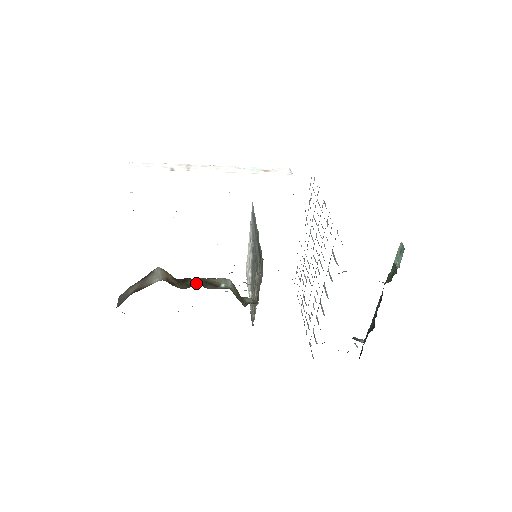
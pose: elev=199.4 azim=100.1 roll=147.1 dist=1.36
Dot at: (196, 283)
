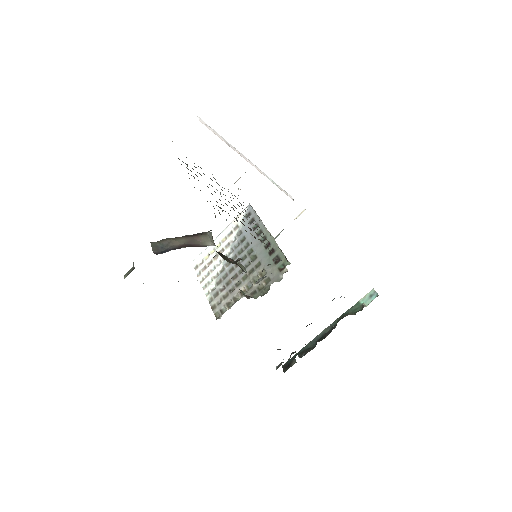
Dot at: (231, 261)
